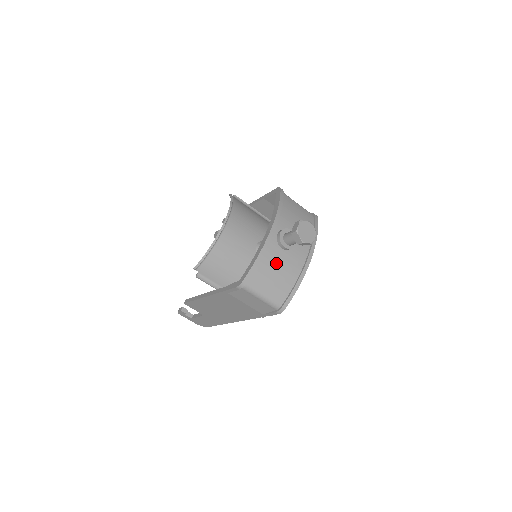
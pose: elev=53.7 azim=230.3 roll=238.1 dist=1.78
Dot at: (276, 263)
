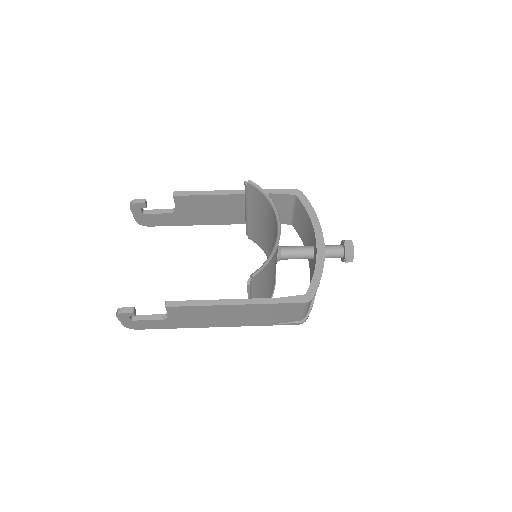
Dot at: occluded
